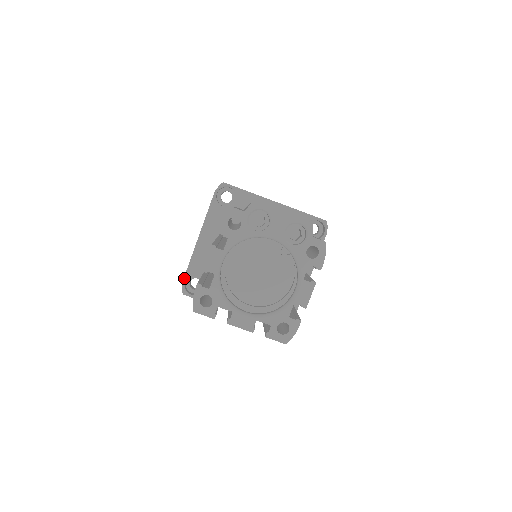
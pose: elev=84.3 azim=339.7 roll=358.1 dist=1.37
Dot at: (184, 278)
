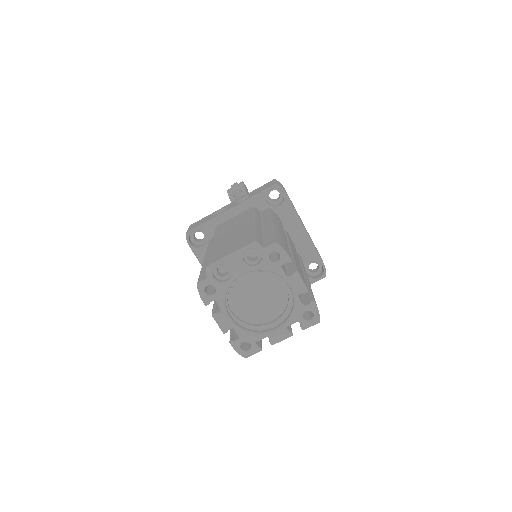
Dot at: occluded
